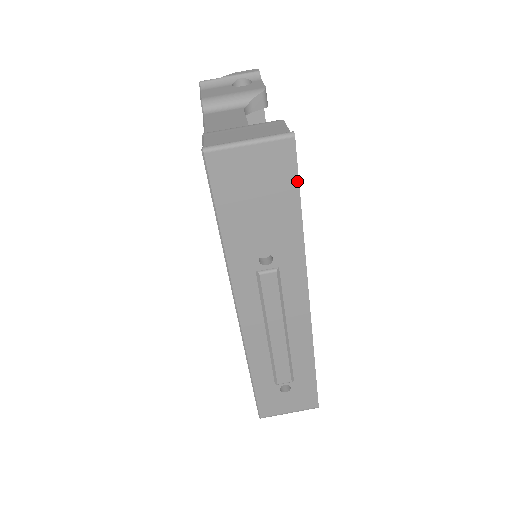
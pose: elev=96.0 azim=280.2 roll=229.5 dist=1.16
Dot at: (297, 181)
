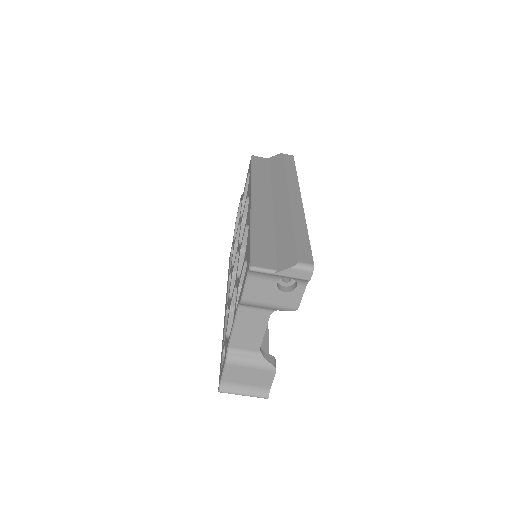
Dot at: occluded
